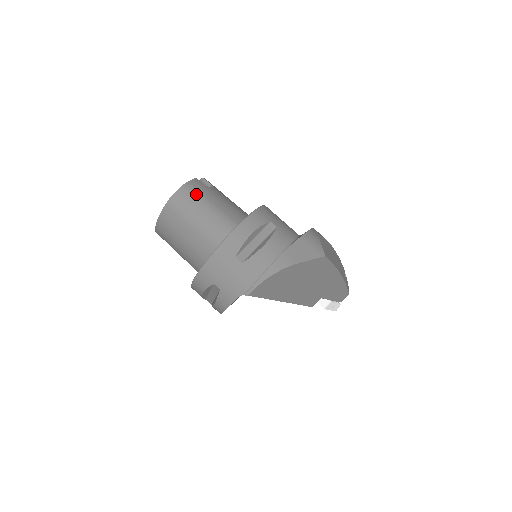
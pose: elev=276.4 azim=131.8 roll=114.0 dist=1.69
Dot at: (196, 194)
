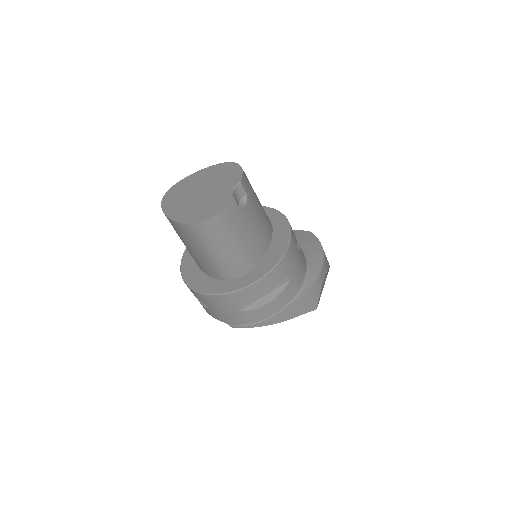
Dot at: (225, 228)
